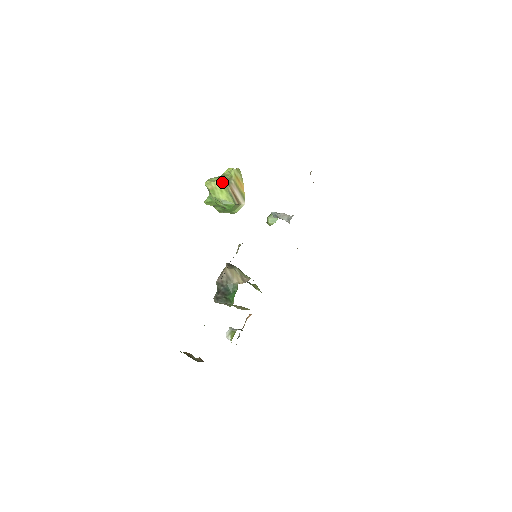
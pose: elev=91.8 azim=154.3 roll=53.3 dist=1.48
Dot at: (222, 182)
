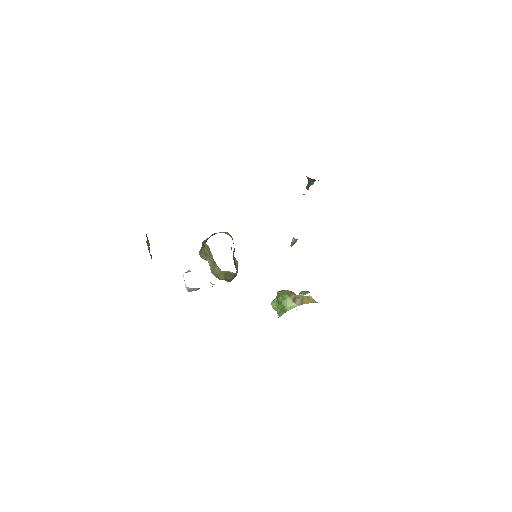
Dot at: (293, 292)
